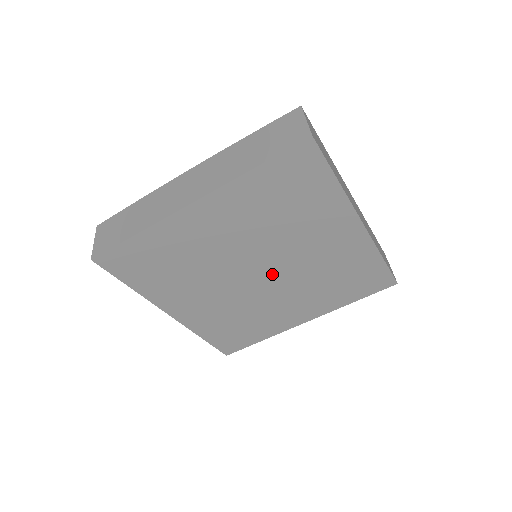
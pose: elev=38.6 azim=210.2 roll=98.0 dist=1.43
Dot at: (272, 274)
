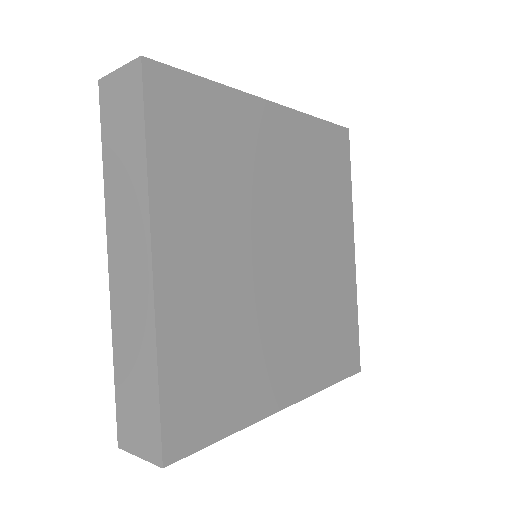
Dot at: (288, 268)
